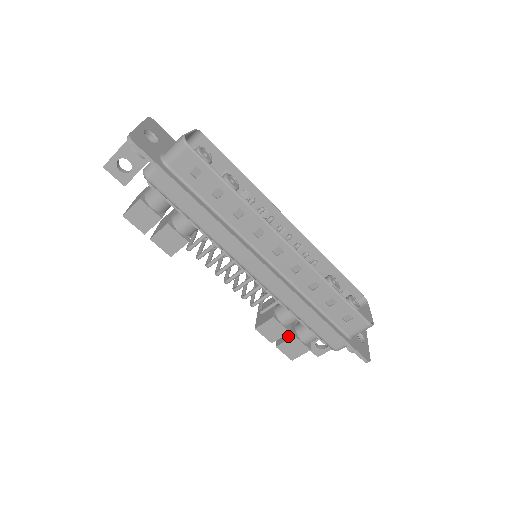
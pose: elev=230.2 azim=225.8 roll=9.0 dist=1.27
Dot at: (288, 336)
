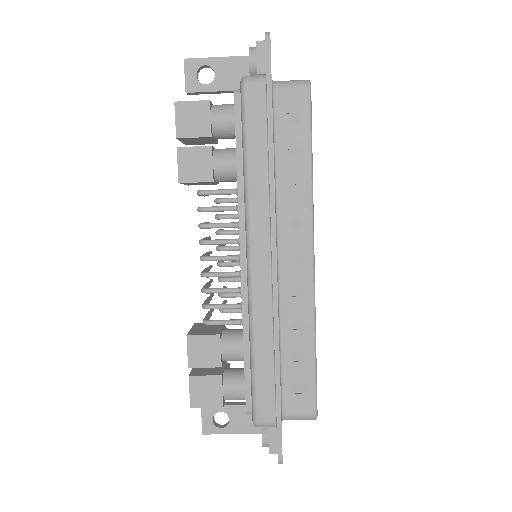
Dot at: (212, 372)
